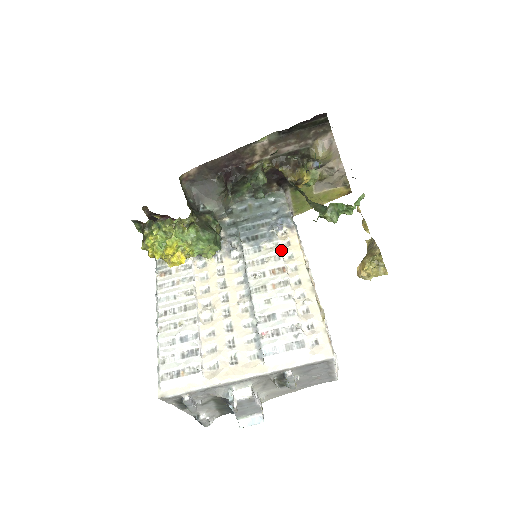
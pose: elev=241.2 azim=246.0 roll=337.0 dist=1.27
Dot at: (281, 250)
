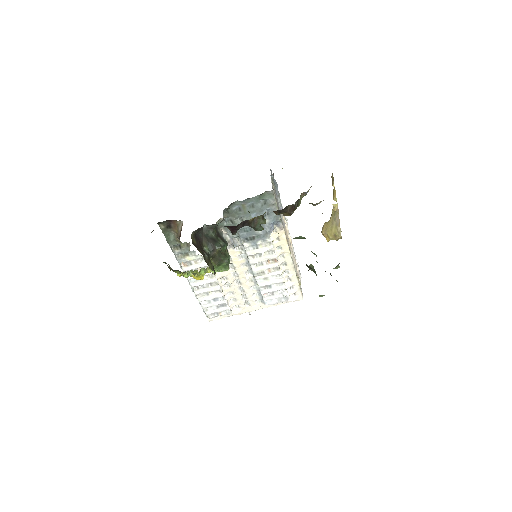
Dot at: (273, 248)
